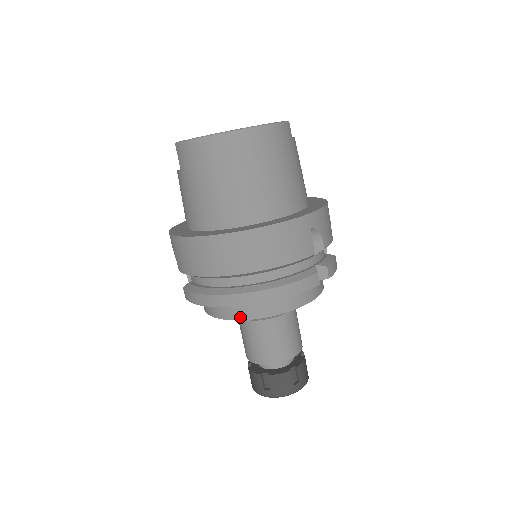
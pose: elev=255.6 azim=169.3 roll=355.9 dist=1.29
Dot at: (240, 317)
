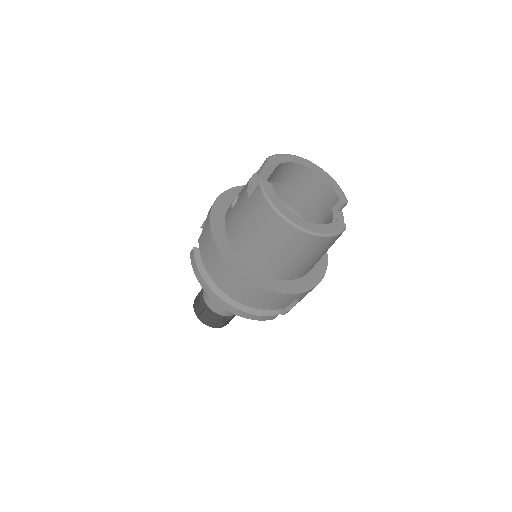
Dot at: occluded
